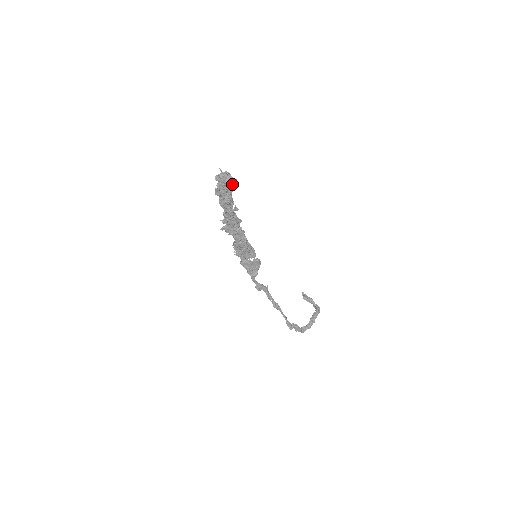
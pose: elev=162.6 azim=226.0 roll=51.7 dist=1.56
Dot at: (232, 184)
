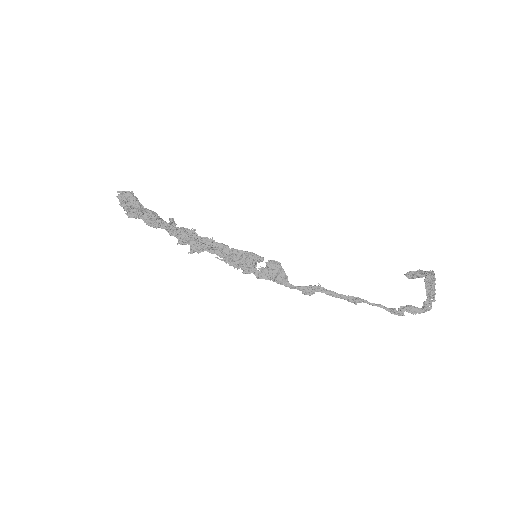
Dot at: (131, 197)
